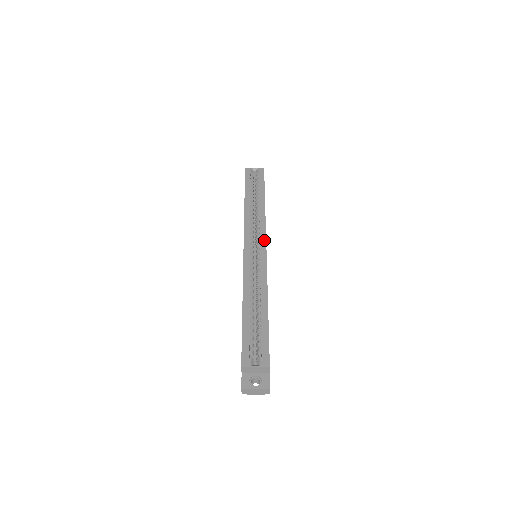
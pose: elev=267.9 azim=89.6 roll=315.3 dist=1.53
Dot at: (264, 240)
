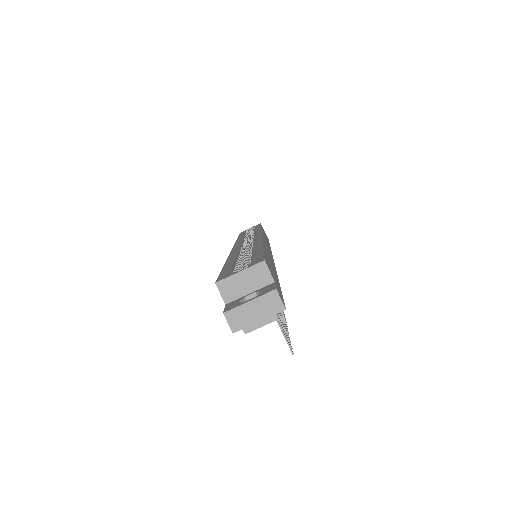
Dot at: (259, 234)
